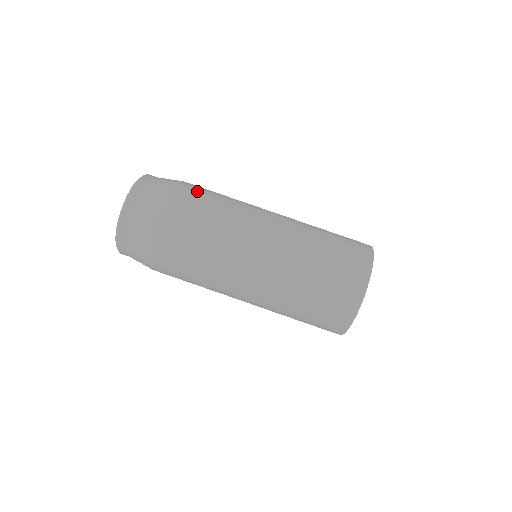
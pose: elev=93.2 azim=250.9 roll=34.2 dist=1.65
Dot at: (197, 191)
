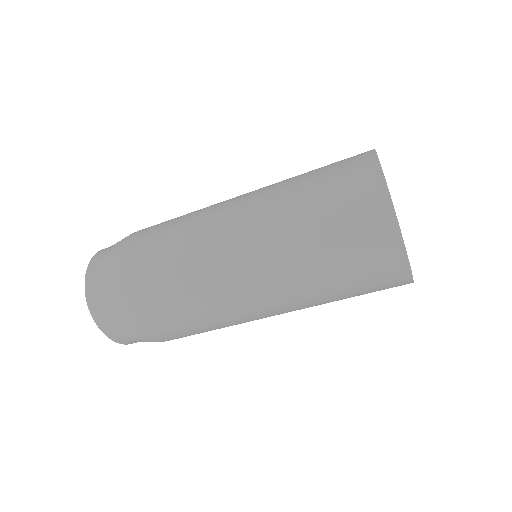
Dot at: (139, 269)
